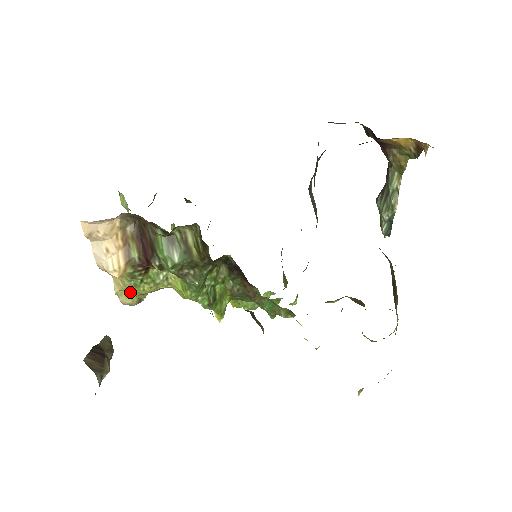
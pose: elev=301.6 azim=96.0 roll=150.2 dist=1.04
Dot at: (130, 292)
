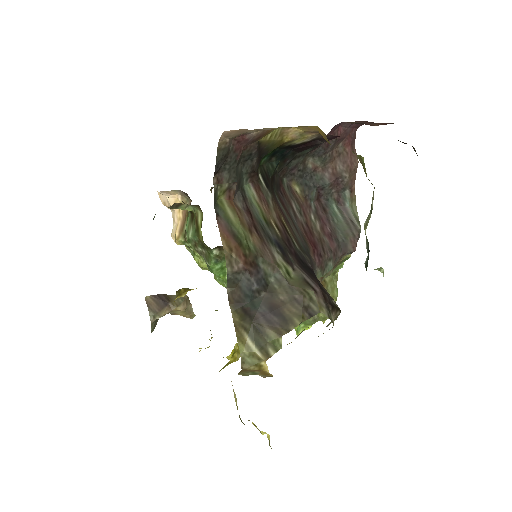
Dot at: occluded
